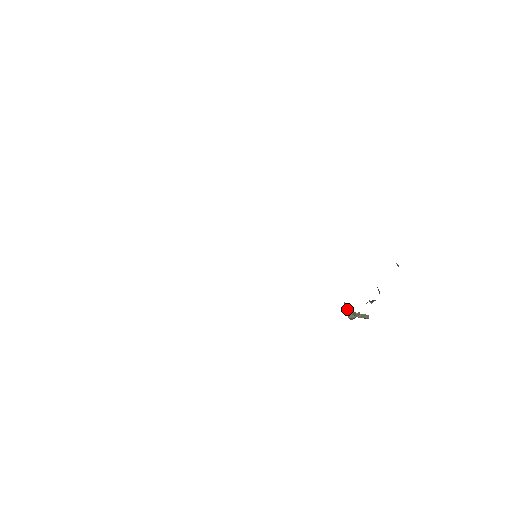
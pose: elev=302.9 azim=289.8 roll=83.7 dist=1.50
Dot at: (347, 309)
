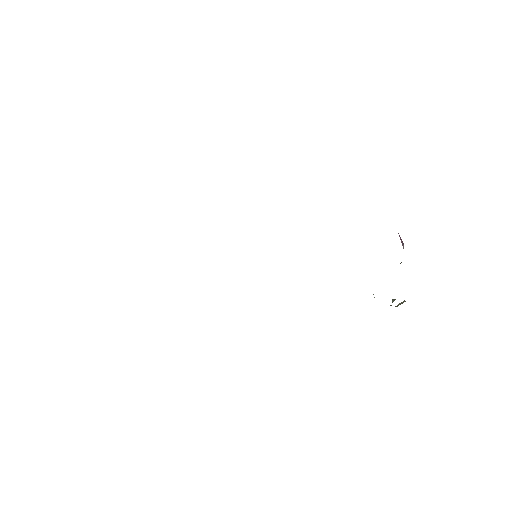
Dot at: occluded
